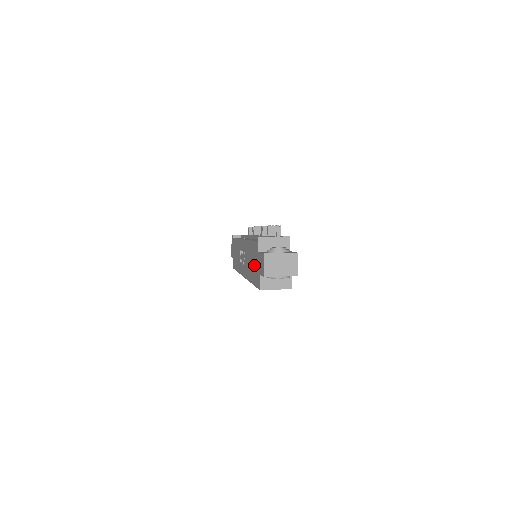
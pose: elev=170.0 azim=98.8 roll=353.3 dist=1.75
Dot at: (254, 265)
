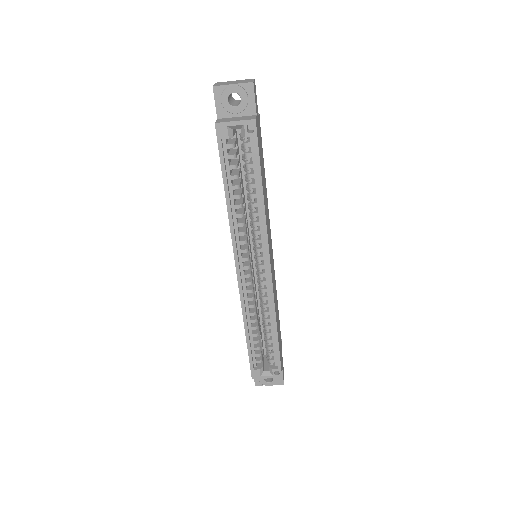
Dot at: occluded
